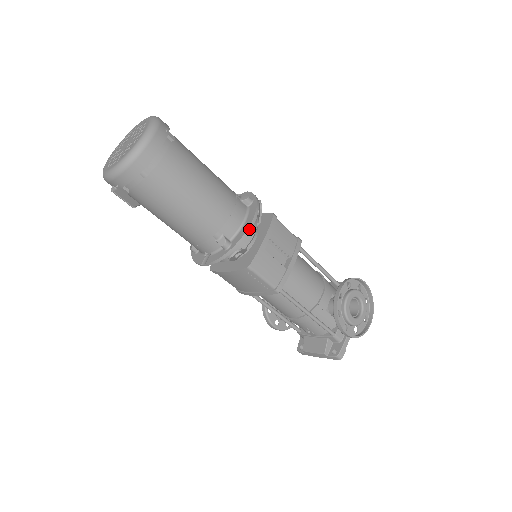
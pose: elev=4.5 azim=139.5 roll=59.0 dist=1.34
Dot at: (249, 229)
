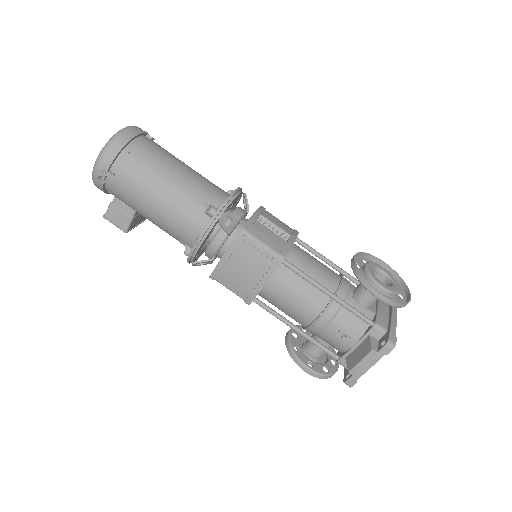
Dot at: (234, 193)
